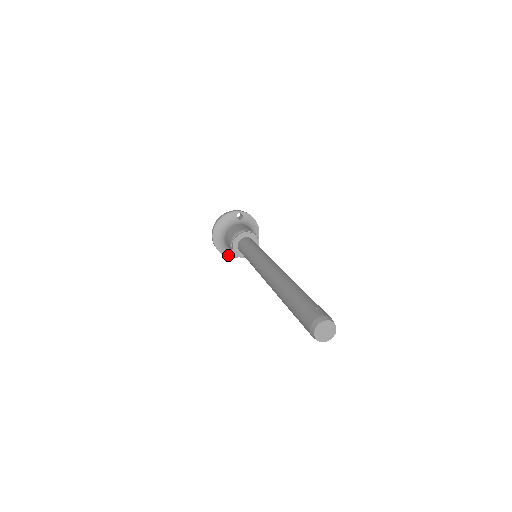
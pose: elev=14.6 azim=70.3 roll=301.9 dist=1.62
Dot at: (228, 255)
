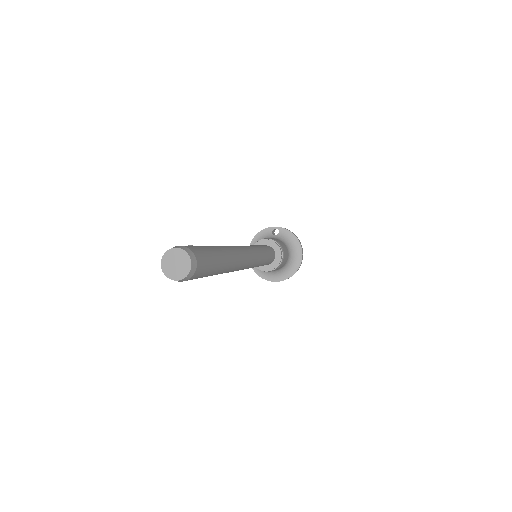
Dot at: (269, 279)
